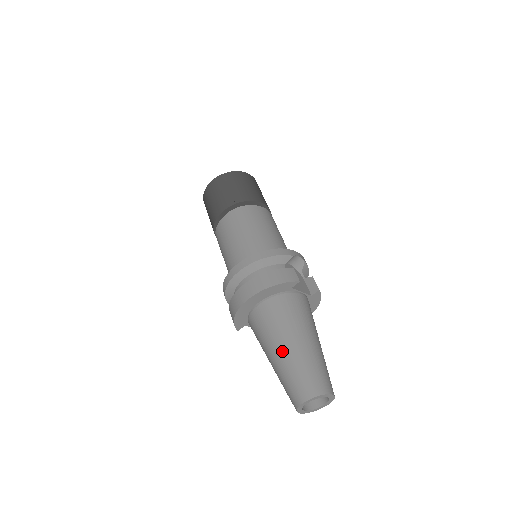
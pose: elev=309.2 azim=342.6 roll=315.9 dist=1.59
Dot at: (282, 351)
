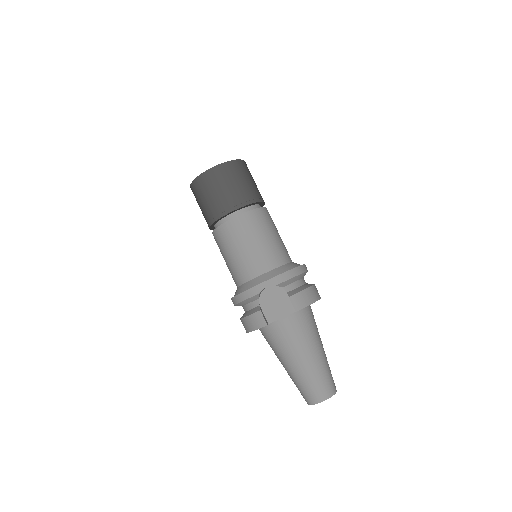
Dot at: (284, 367)
